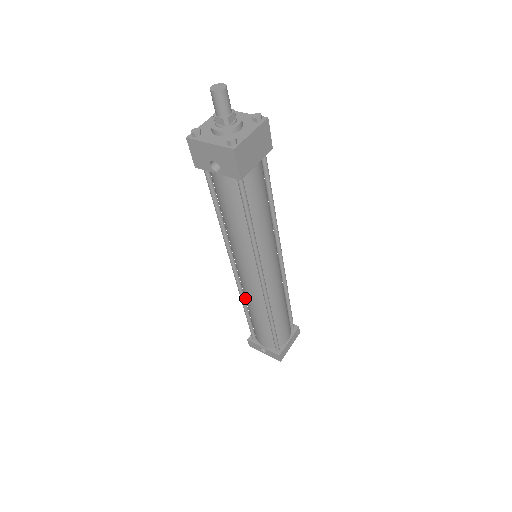
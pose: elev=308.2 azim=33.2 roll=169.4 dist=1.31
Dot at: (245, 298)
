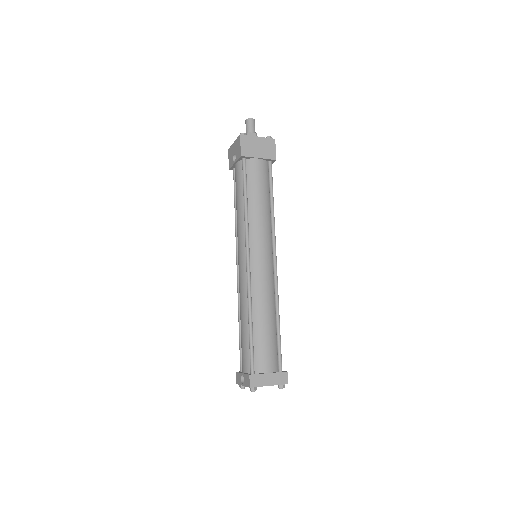
Dot at: occluded
